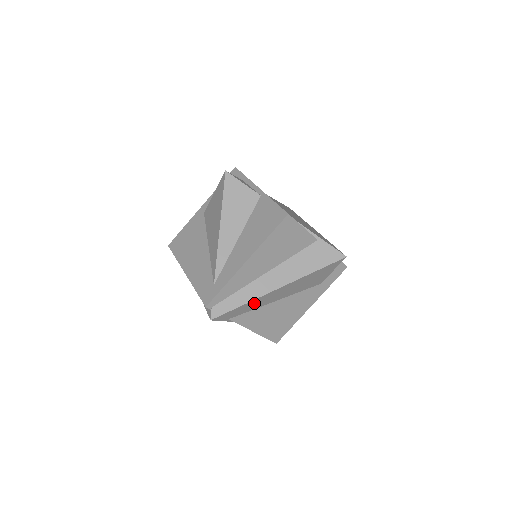
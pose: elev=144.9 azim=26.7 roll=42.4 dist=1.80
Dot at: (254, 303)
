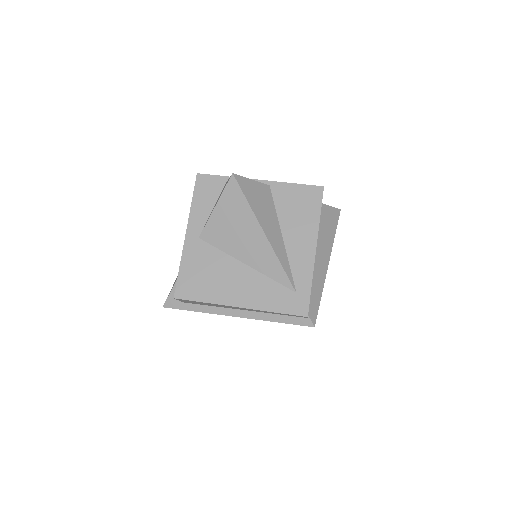
Dot at: occluded
